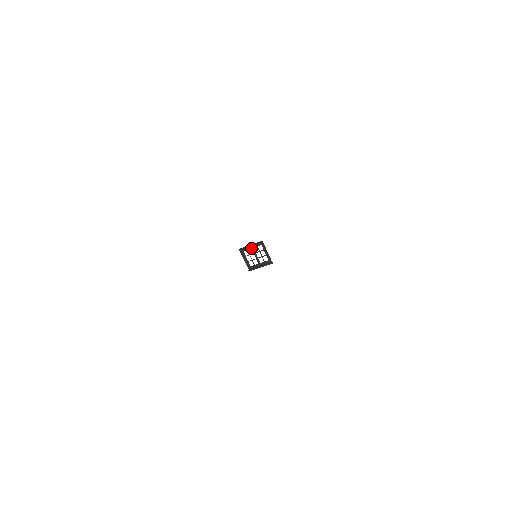
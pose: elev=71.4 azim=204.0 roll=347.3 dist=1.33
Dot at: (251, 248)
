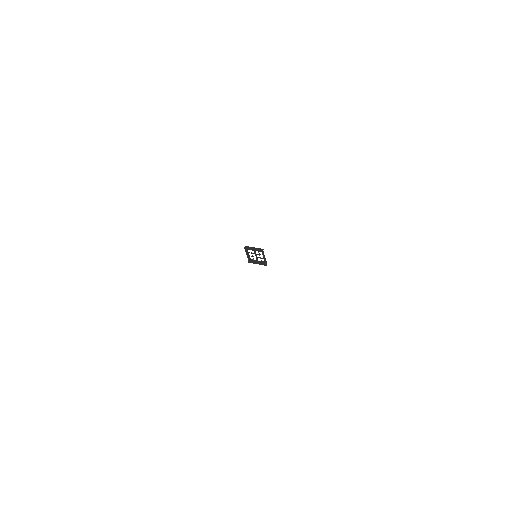
Dot at: (253, 250)
